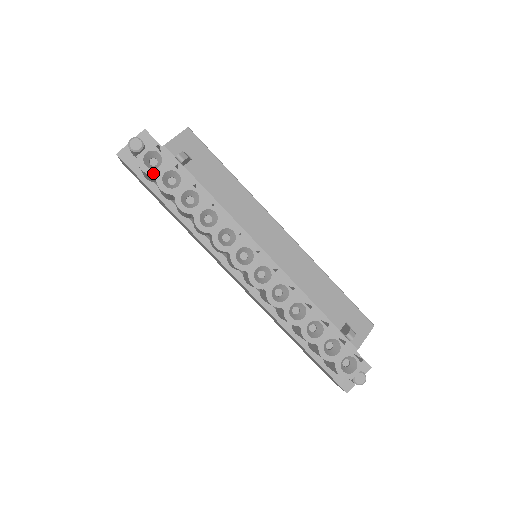
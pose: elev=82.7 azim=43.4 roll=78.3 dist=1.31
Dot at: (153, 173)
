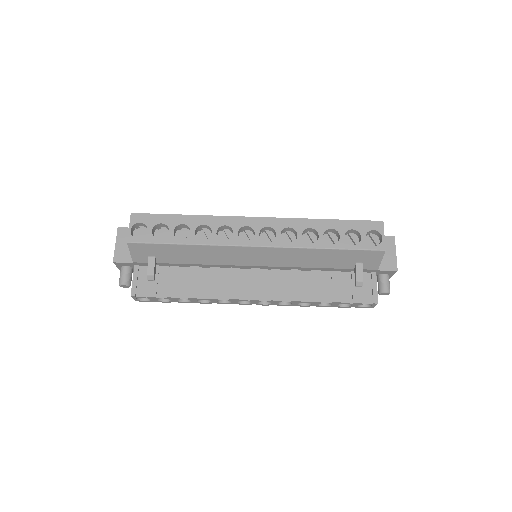
Dot at: (152, 301)
